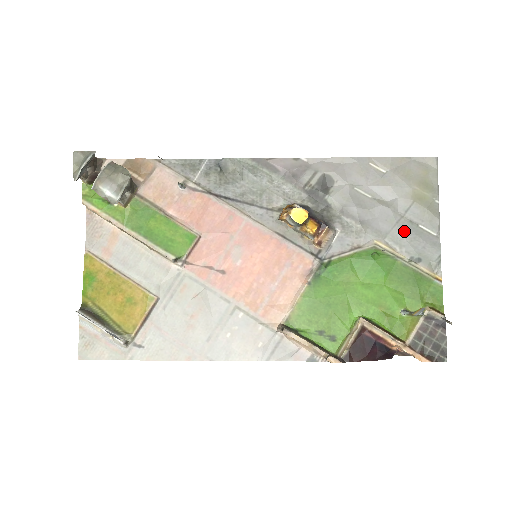
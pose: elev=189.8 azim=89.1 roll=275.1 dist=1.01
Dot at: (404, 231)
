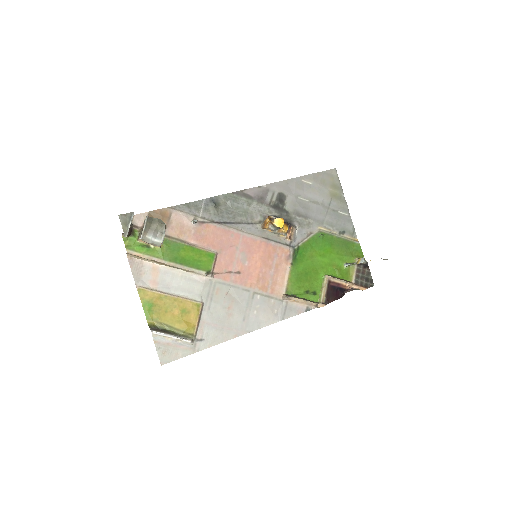
Dot at: (332, 217)
